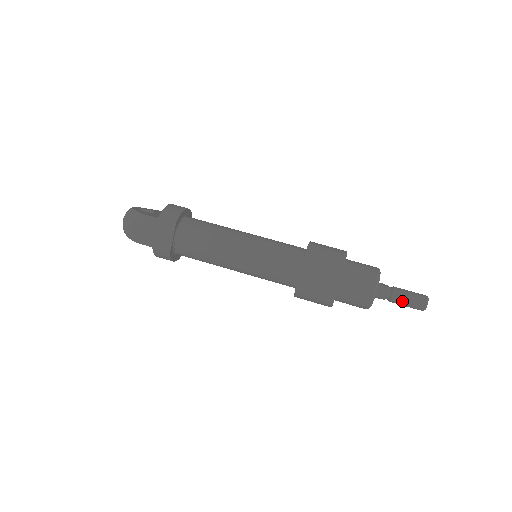
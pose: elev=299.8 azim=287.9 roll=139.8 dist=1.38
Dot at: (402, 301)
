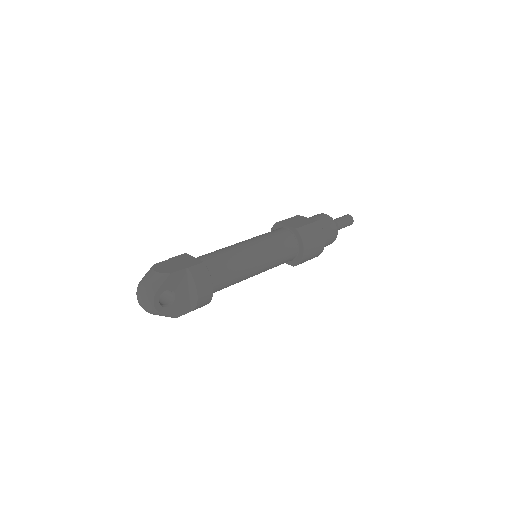
Dot at: (340, 219)
